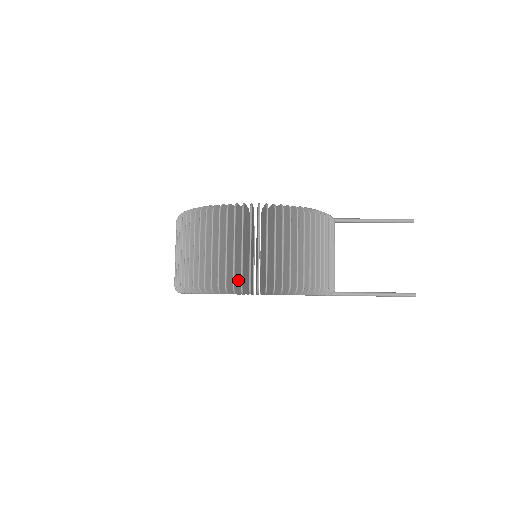
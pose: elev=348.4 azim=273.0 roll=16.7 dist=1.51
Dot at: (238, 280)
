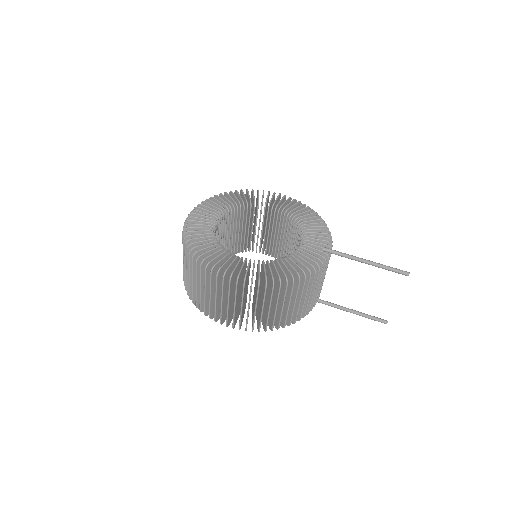
Dot at: occluded
